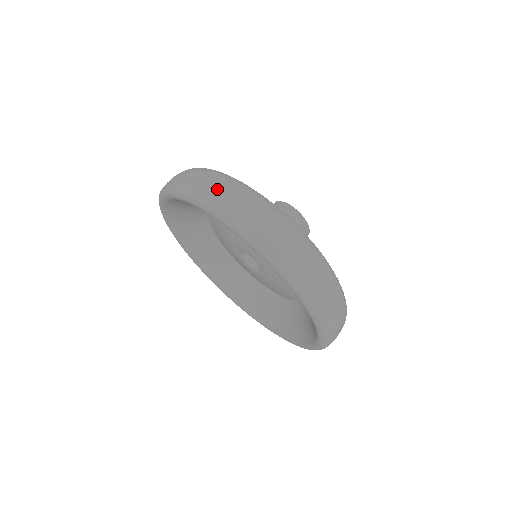
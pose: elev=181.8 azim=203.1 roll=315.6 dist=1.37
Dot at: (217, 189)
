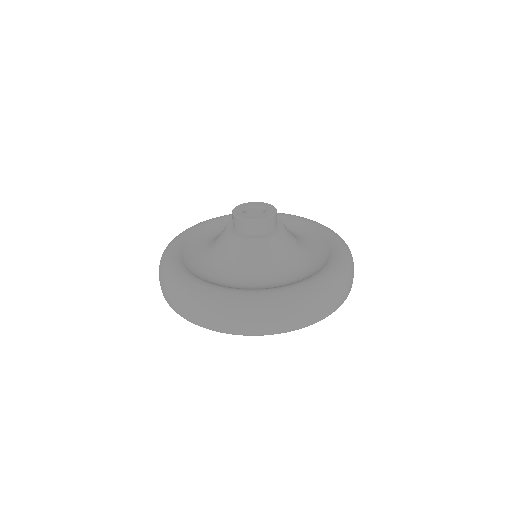
Dot at: (235, 324)
